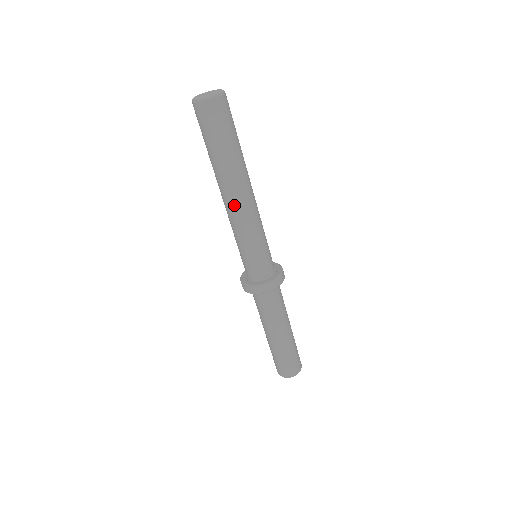
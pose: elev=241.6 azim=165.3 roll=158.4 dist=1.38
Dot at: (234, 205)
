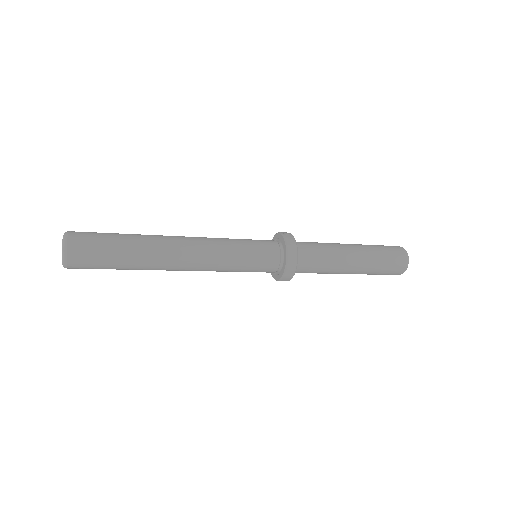
Dot at: occluded
